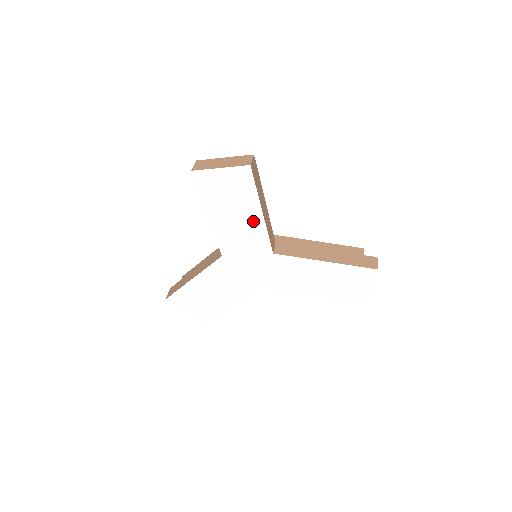
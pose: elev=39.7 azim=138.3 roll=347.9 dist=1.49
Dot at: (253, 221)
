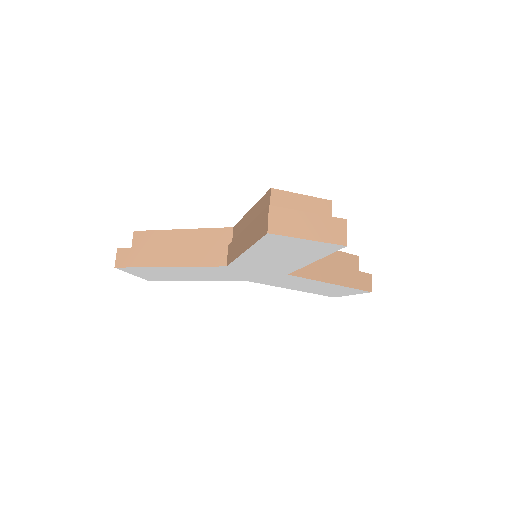
Dot at: (295, 263)
